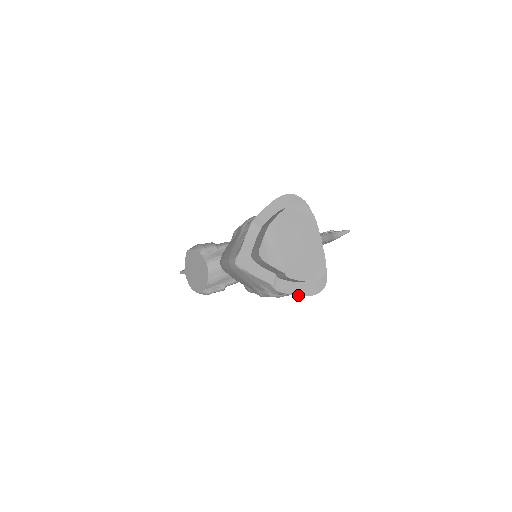
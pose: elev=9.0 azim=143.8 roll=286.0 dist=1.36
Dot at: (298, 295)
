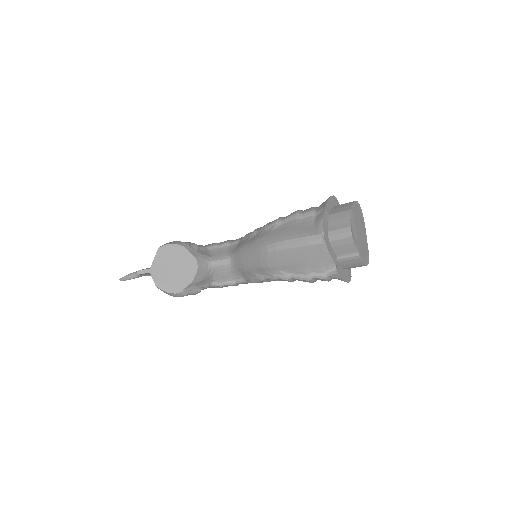
Dot at: (343, 279)
